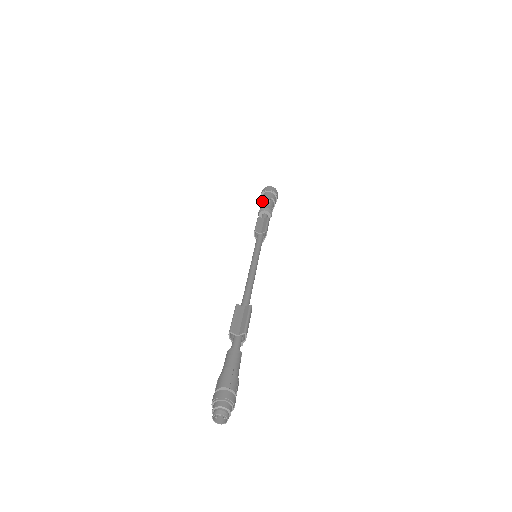
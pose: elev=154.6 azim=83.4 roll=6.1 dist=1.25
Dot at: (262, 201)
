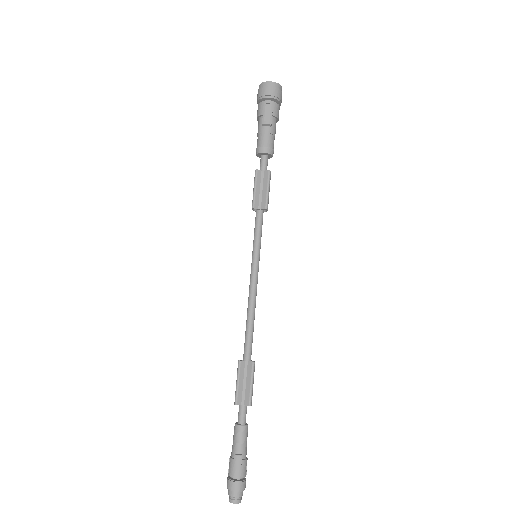
Dot at: (260, 123)
